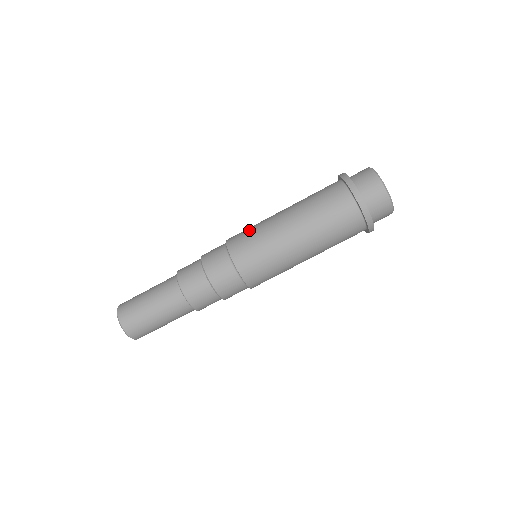
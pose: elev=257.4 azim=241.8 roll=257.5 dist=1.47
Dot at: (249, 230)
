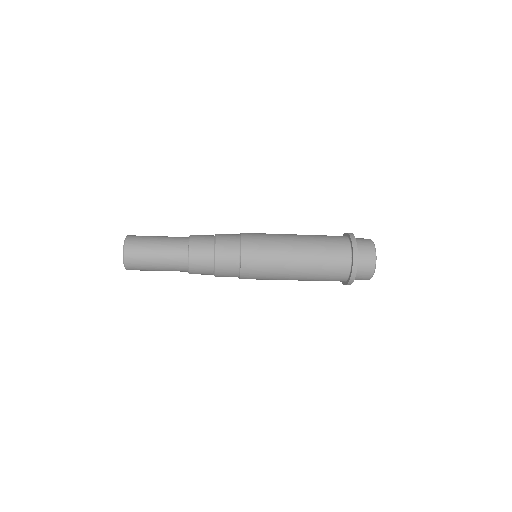
Dot at: (263, 276)
